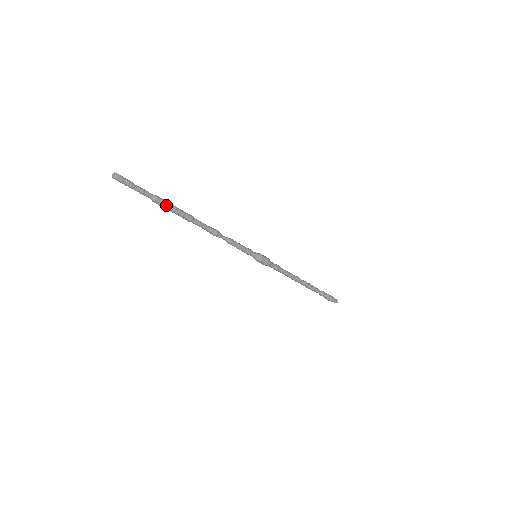
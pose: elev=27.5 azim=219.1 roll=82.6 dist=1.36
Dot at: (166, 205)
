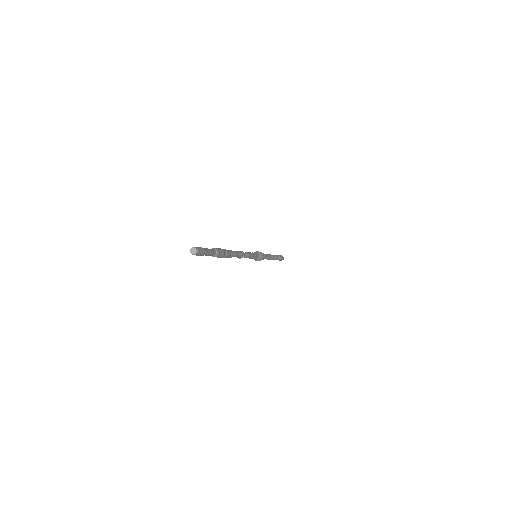
Dot at: (223, 255)
